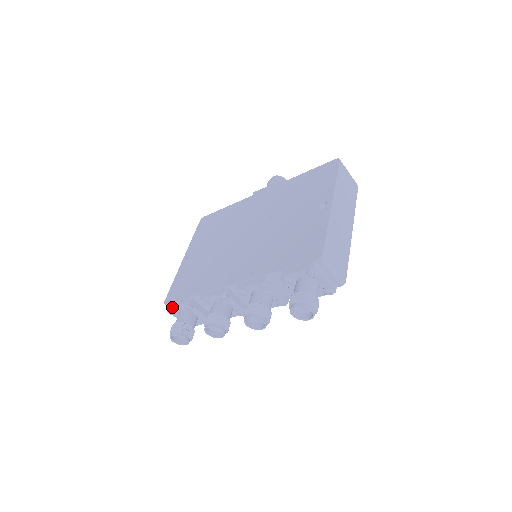
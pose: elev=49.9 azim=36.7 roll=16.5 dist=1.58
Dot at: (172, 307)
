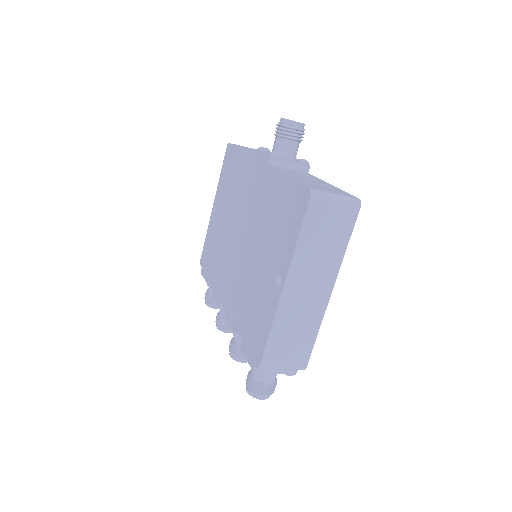
Dot at: (202, 275)
